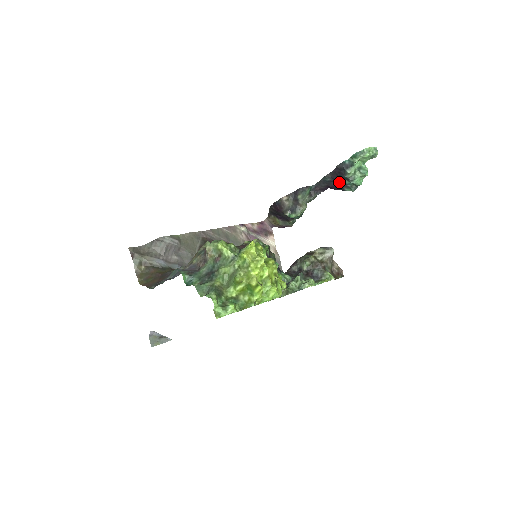
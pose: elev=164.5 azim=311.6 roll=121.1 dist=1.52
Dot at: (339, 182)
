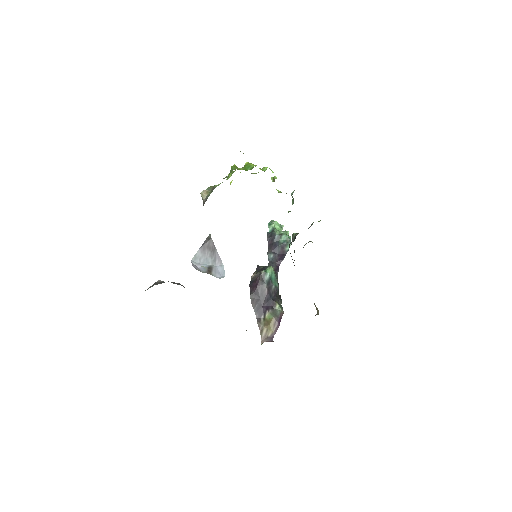
Dot at: (278, 248)
